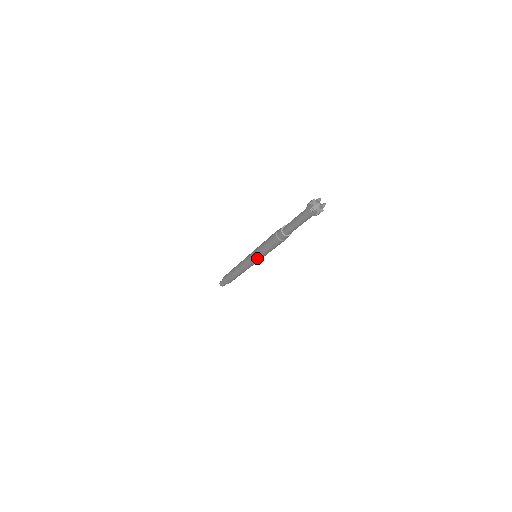
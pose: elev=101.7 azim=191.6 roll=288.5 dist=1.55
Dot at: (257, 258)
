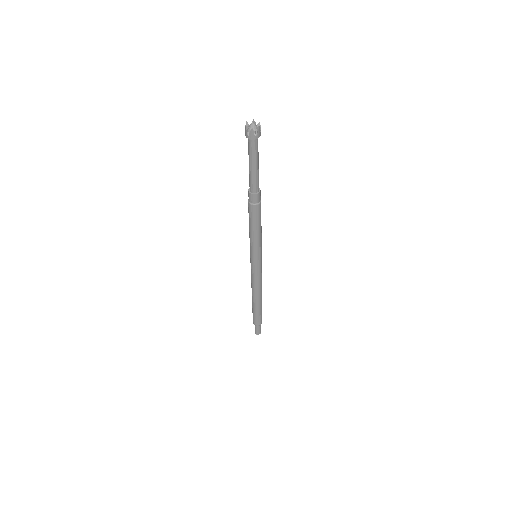
Dot at: (255, 254)
